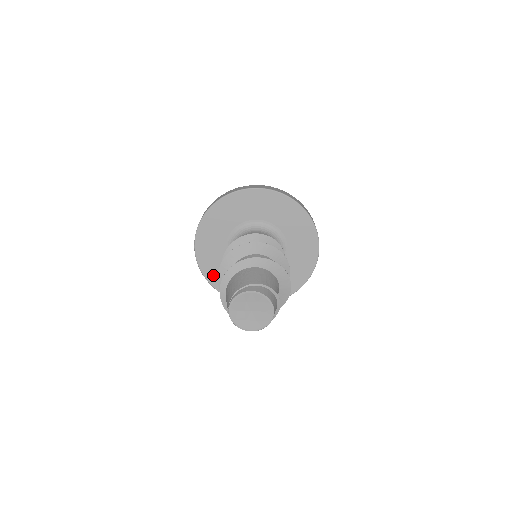
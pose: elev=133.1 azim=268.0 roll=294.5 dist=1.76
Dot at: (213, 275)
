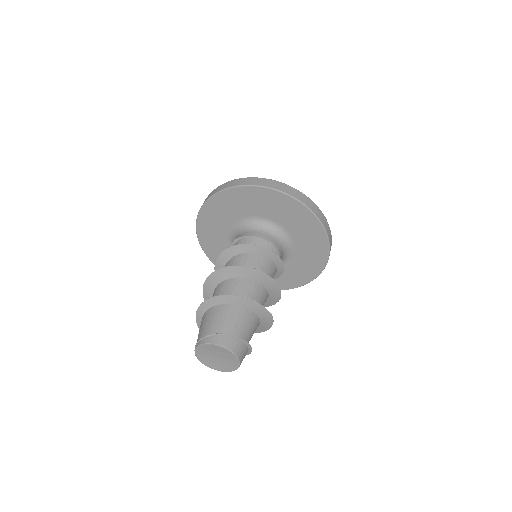
Dot at: occluded
